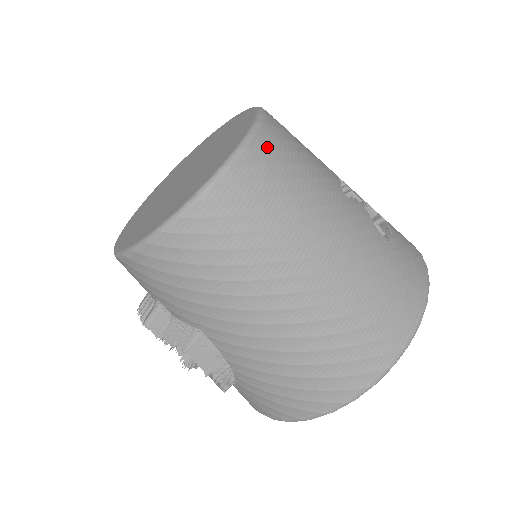
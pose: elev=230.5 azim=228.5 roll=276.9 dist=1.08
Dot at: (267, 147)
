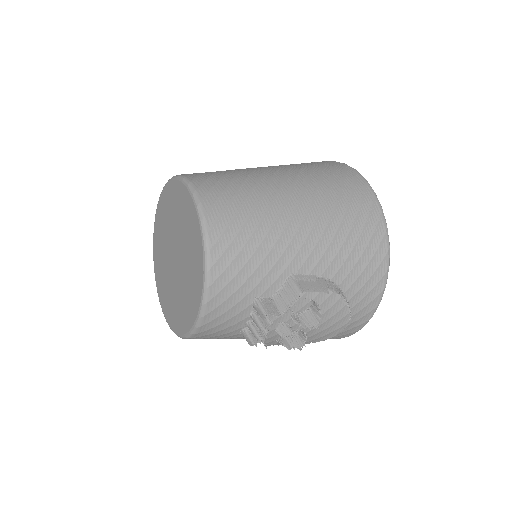
Dot at: occluded
